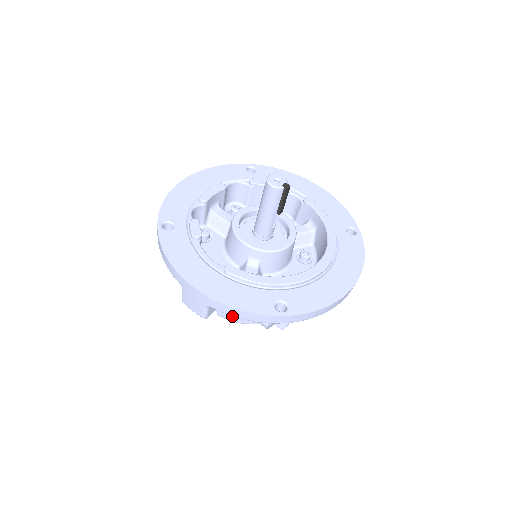
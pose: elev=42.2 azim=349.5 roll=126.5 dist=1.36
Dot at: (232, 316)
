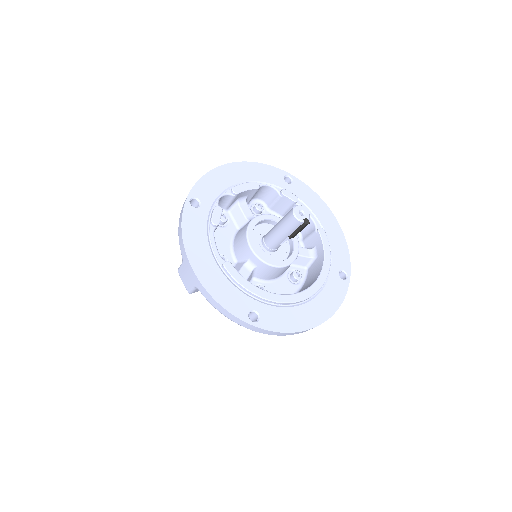
Dot at: occluded
